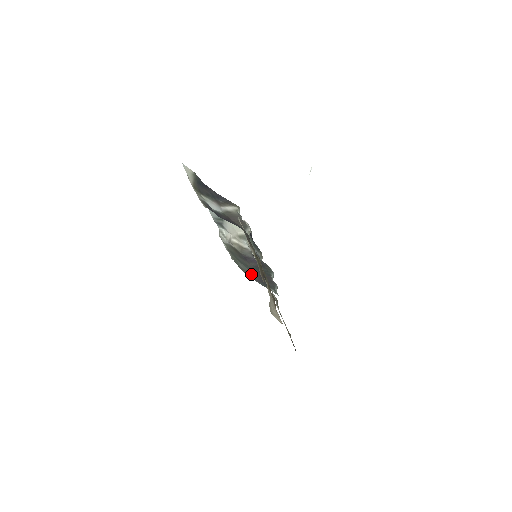
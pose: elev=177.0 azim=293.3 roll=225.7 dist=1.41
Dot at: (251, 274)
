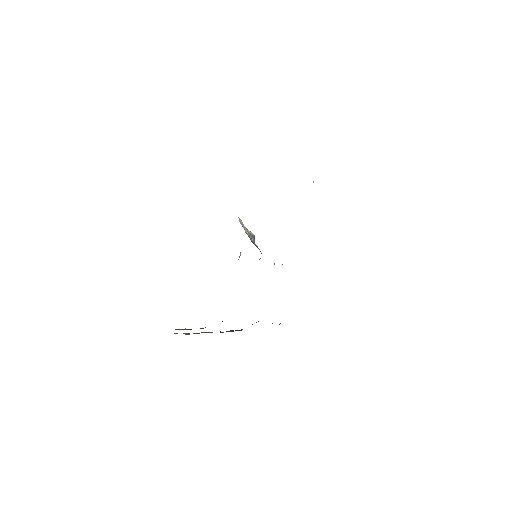
Dot at: occluded
